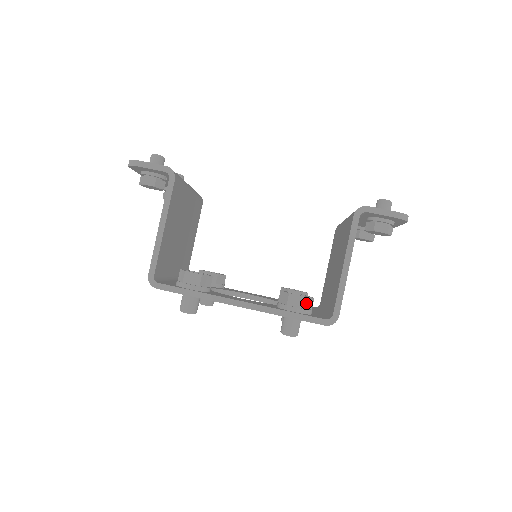
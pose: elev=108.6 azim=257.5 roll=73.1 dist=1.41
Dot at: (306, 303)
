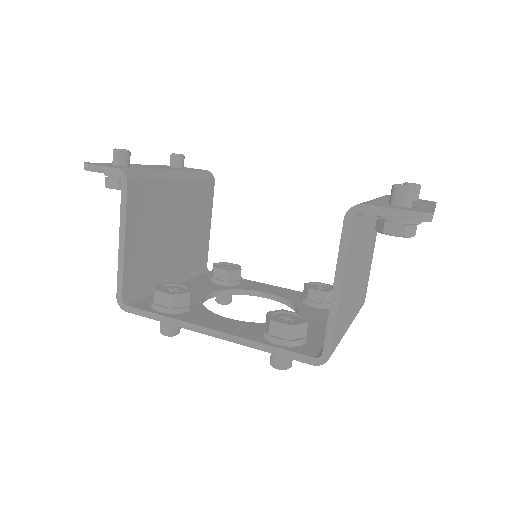
Dot at: (292, 332)
